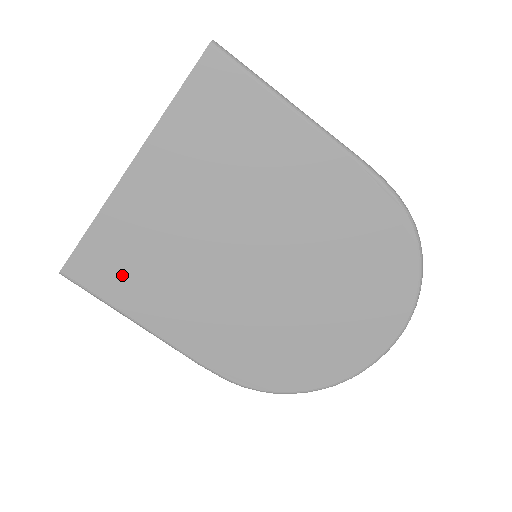
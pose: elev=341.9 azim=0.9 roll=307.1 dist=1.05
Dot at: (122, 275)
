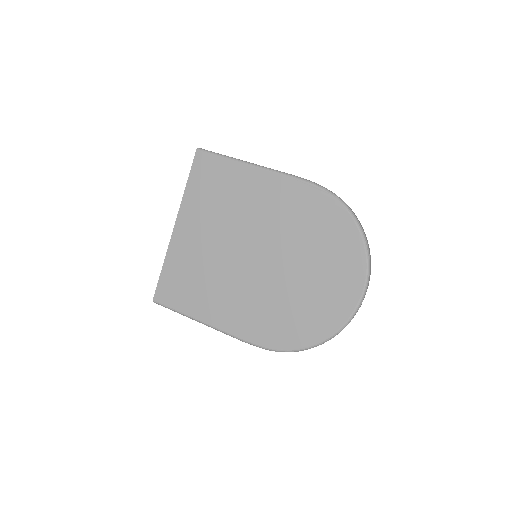
Dot at: (184, 292)
